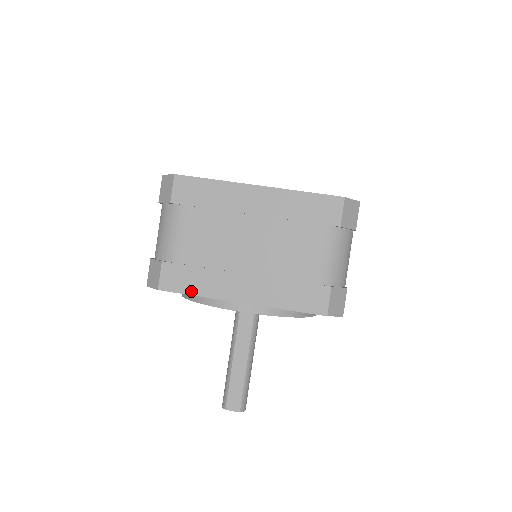
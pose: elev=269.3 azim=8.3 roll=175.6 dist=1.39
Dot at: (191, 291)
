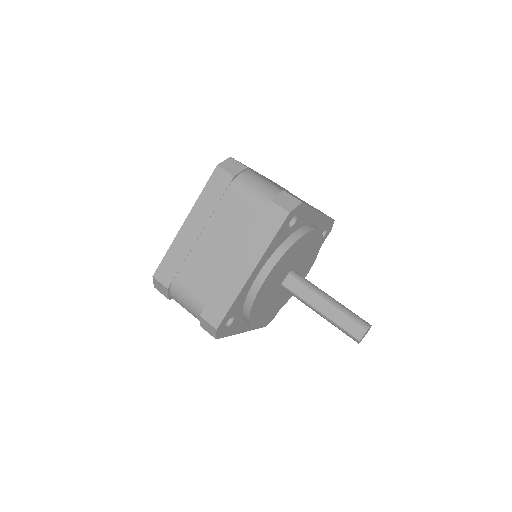
Dot at: (228, 306)
